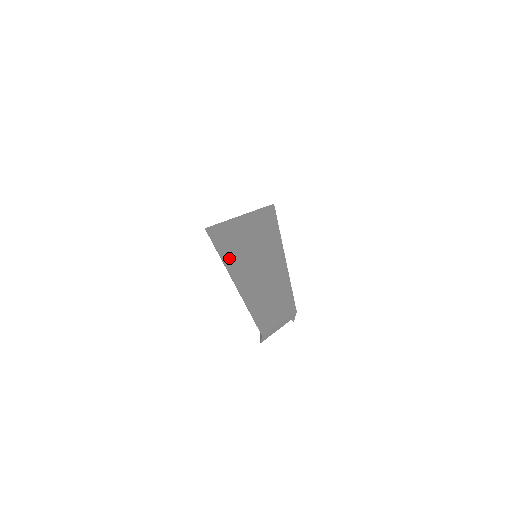
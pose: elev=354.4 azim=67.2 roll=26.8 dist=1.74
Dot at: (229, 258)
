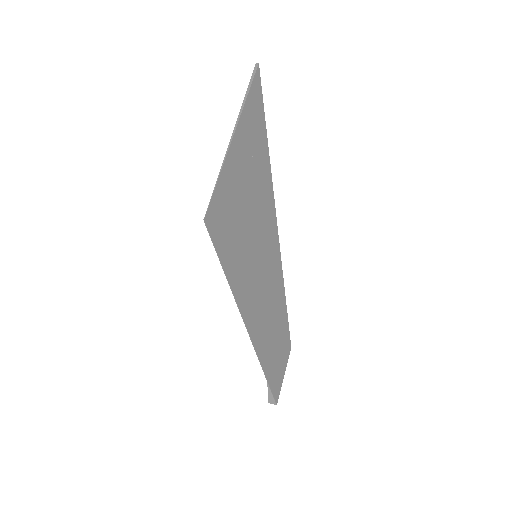
Dot at: (241, 290)
